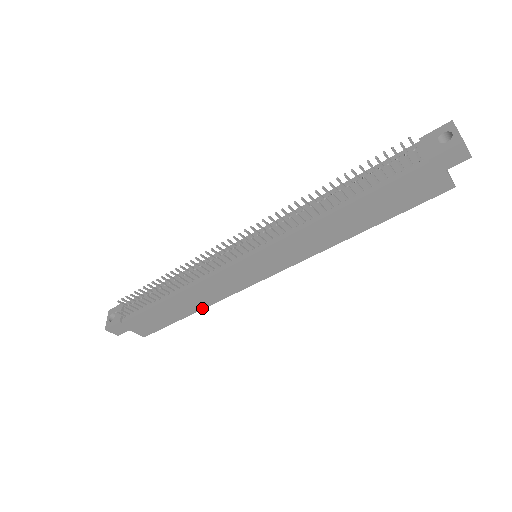
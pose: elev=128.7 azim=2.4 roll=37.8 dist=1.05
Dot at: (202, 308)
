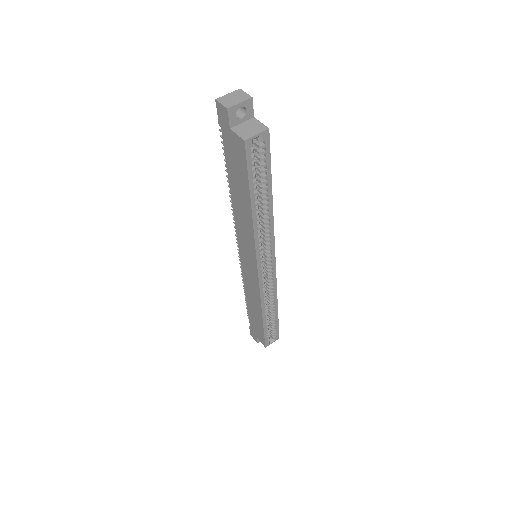
Dot at: (262, 313)
